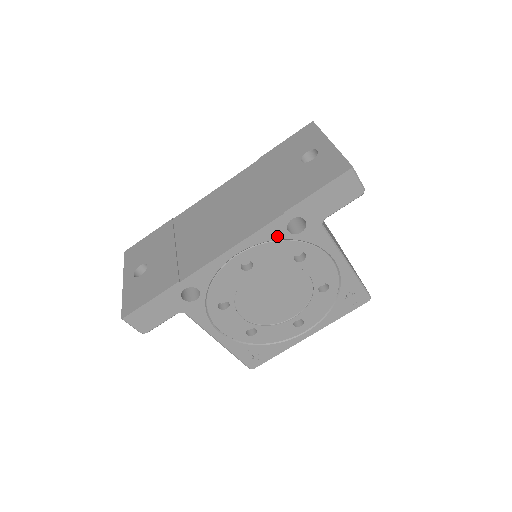
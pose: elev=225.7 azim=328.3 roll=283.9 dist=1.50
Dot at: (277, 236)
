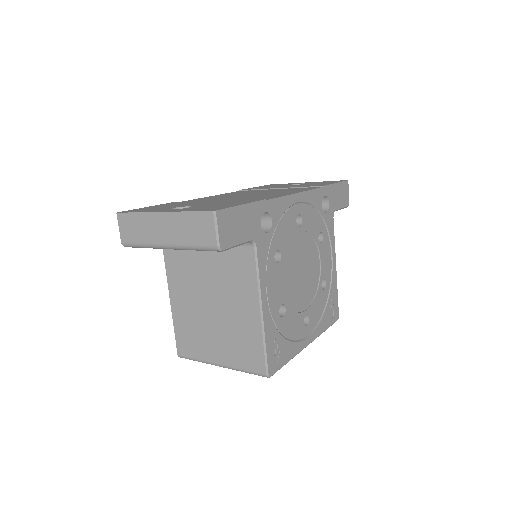
Dot at: (317, 205)
